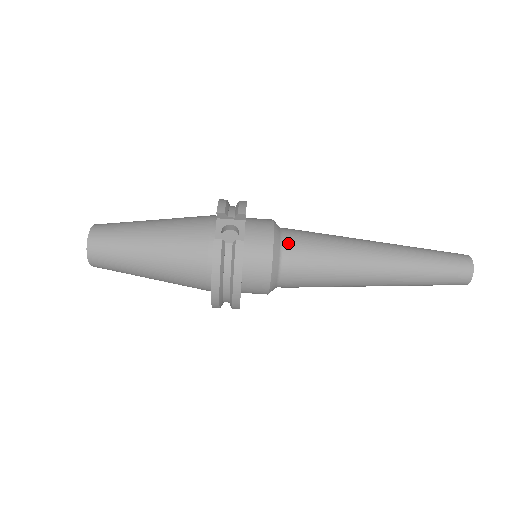
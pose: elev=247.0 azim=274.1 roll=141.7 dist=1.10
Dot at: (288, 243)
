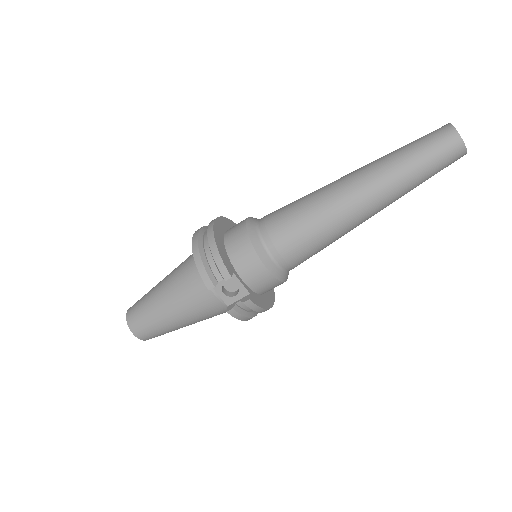
Dot at: (279, 256)
